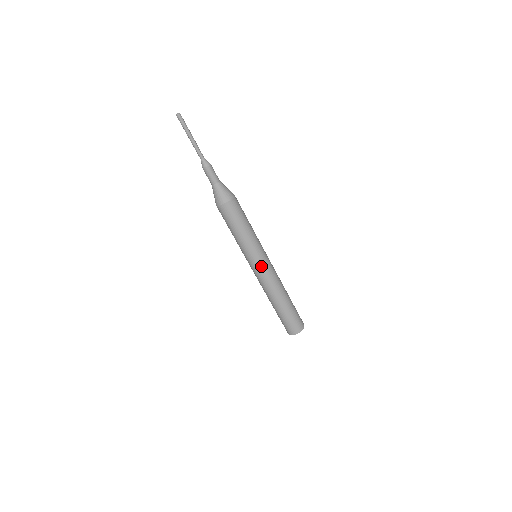
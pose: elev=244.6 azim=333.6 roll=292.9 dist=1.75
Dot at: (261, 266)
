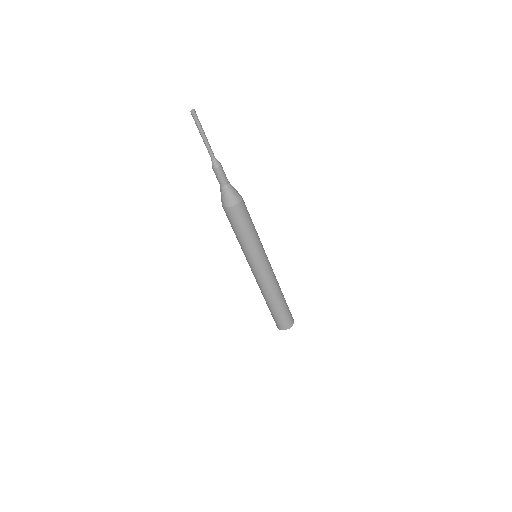
Dot at: (258, 268)
